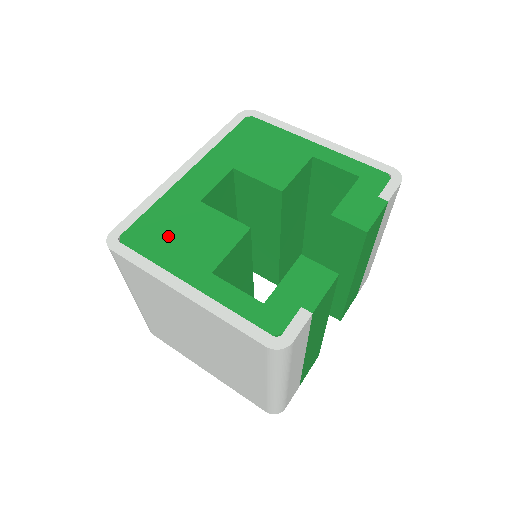
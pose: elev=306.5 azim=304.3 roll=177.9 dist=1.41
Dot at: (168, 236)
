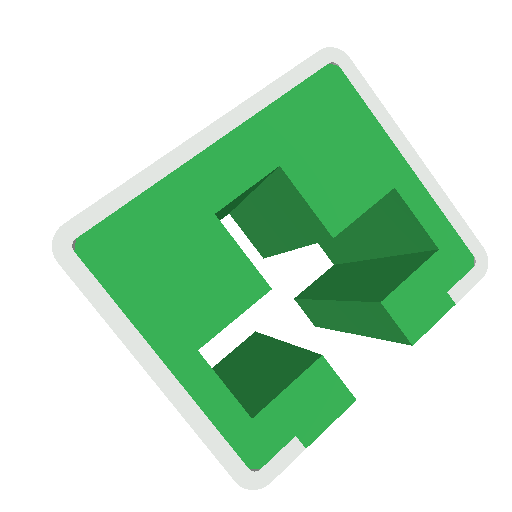
Dot at: (151, 264)
